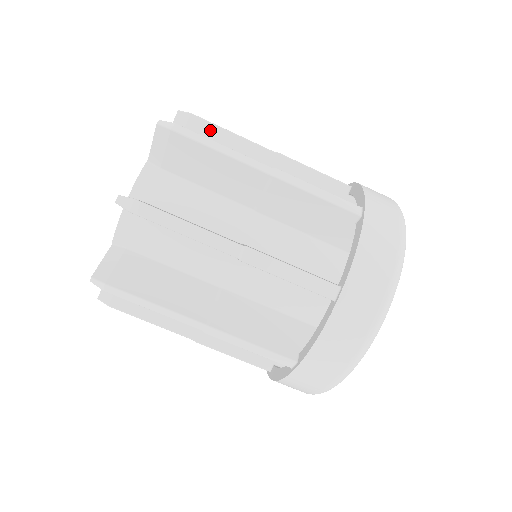
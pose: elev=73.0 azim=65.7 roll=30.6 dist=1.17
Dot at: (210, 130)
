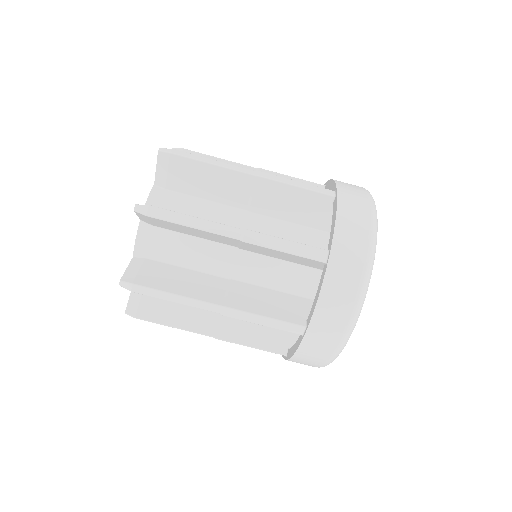
Dot at: occluded
